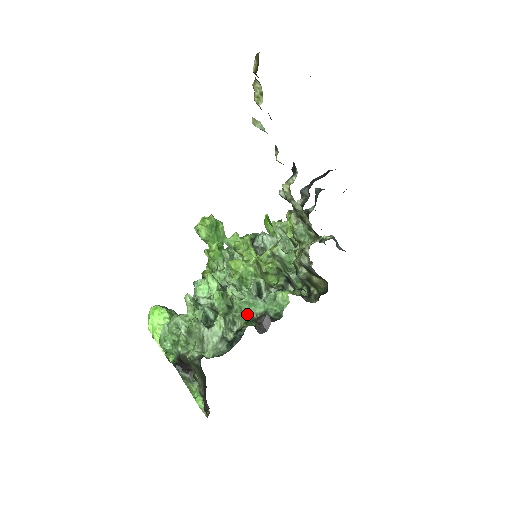
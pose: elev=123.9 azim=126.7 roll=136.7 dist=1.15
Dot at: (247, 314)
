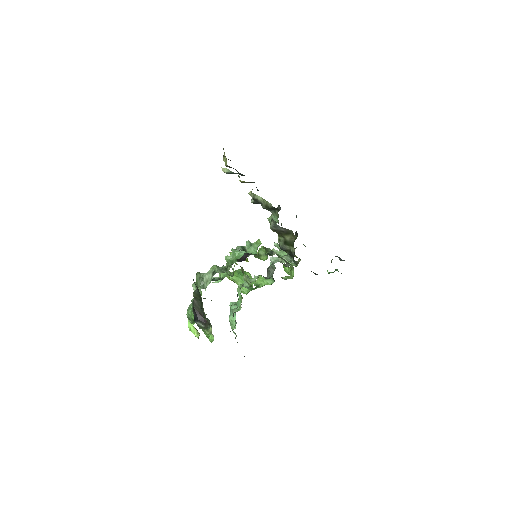
Dot at: (235, 262)
